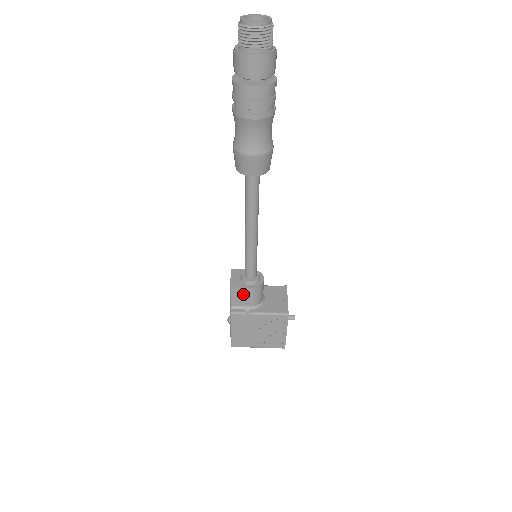
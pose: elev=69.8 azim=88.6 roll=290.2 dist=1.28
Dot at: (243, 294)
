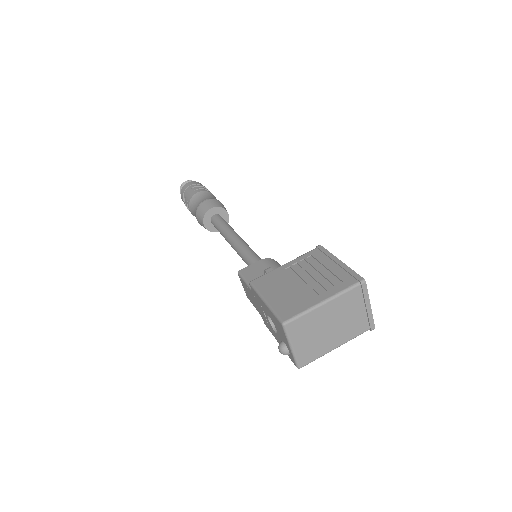
Dot at: (256, 270)
